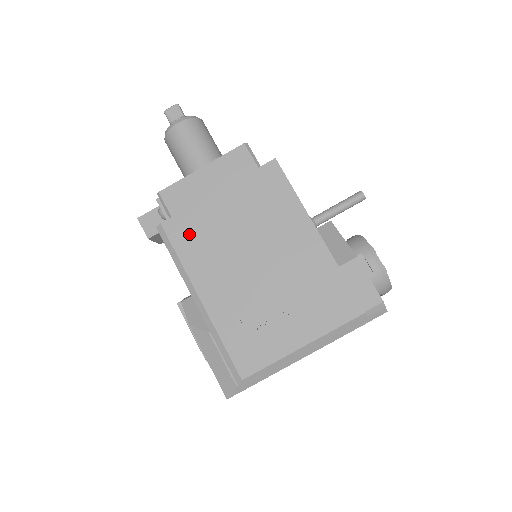
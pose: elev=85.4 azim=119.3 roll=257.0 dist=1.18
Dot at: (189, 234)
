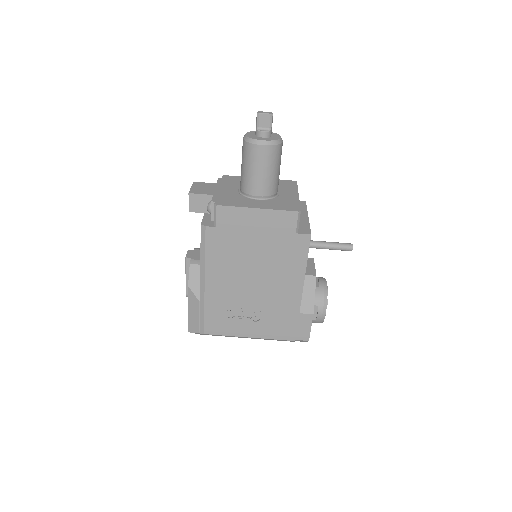
Dot at: (221, 245)
